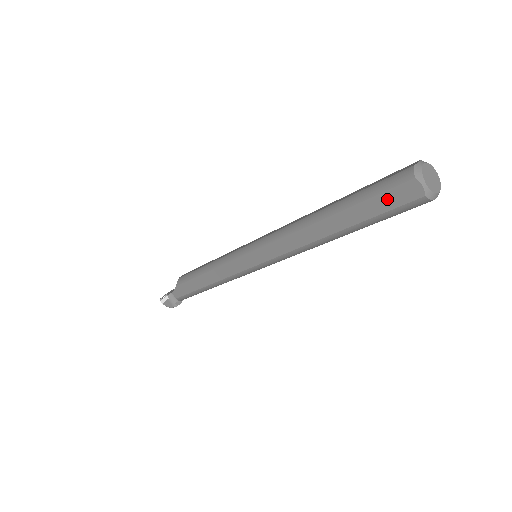
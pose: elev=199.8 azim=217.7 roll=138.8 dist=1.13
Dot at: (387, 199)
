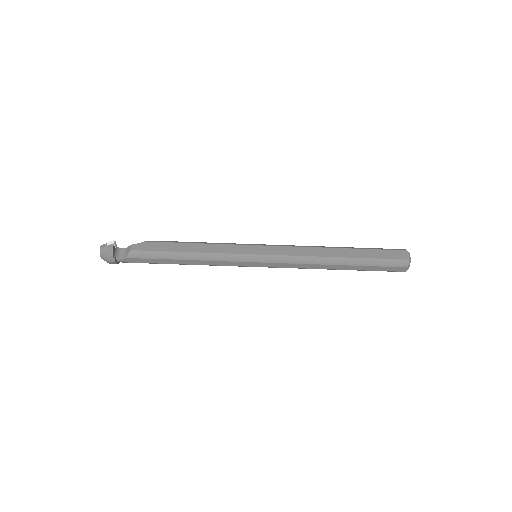
Dot at: (388, 253)
